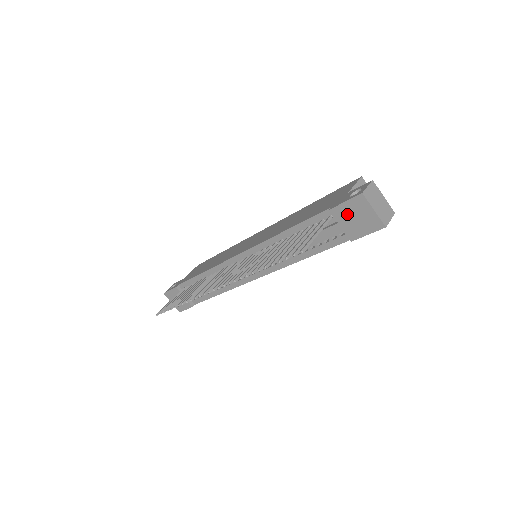
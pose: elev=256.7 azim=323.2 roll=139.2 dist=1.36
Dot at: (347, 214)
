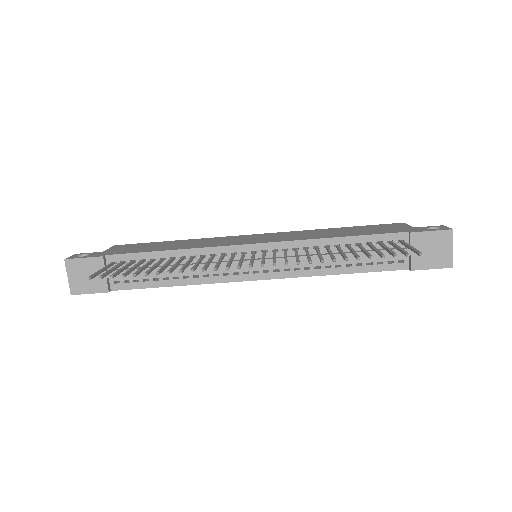
Dot at: (426, 243)
